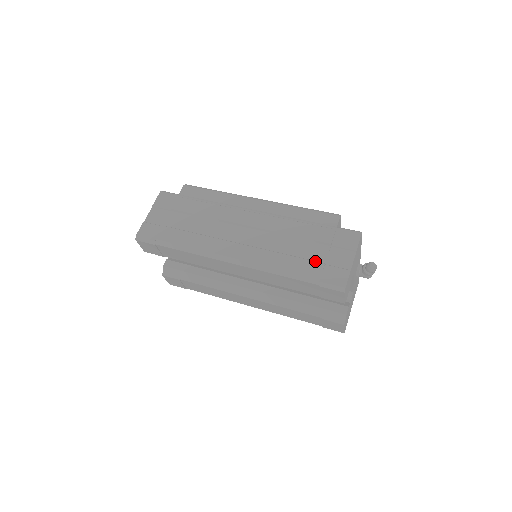
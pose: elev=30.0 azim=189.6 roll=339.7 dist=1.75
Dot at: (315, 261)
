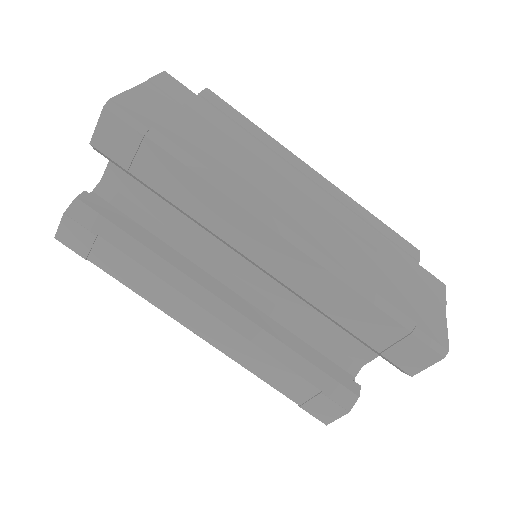
Dot at: (405, 294)
